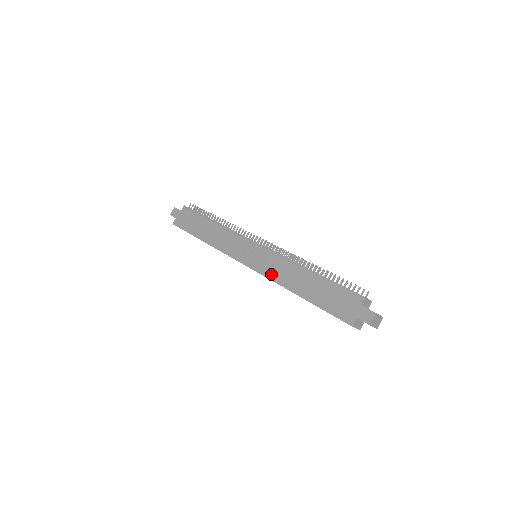
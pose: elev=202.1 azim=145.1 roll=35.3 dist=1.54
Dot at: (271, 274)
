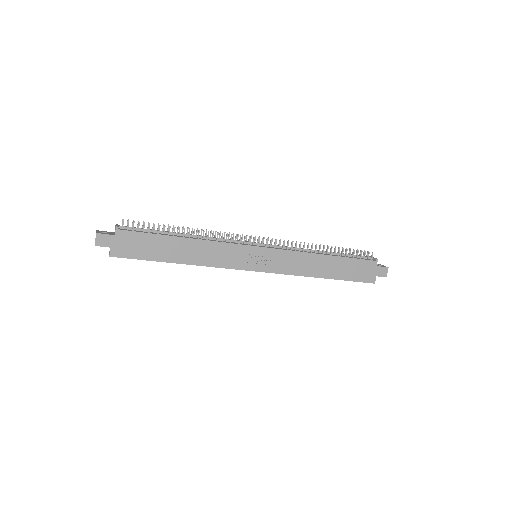
Dot at: (291, 270)
